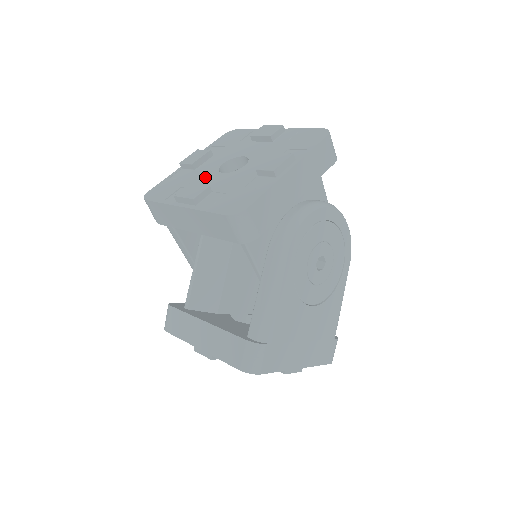
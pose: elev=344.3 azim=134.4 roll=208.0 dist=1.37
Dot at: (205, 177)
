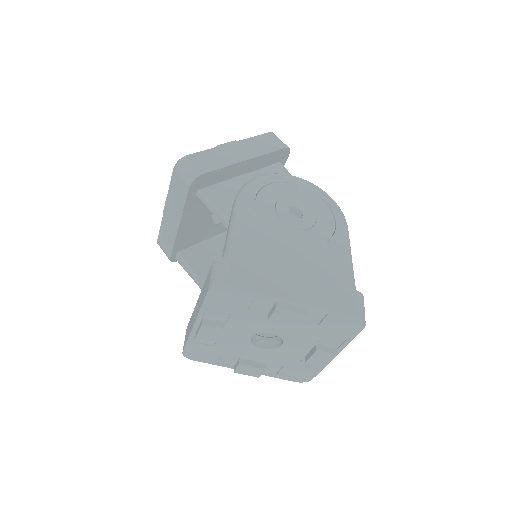
Dot at: occluded
